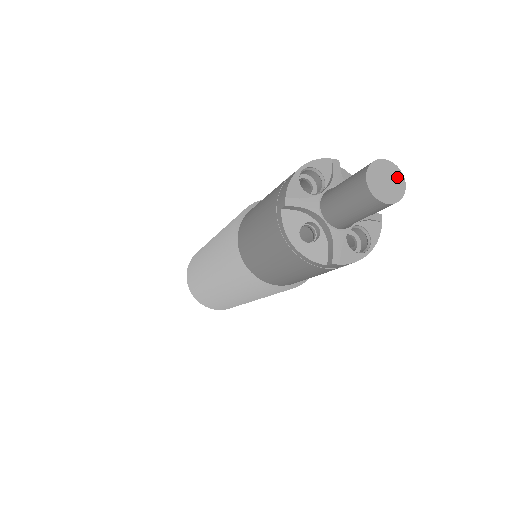
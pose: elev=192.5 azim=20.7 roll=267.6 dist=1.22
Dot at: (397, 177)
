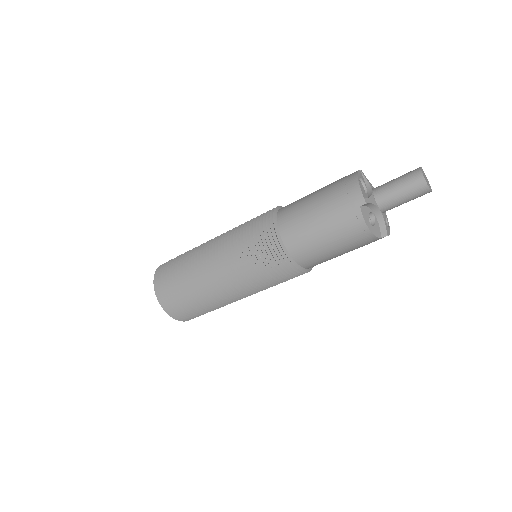
Dot at: occluded
